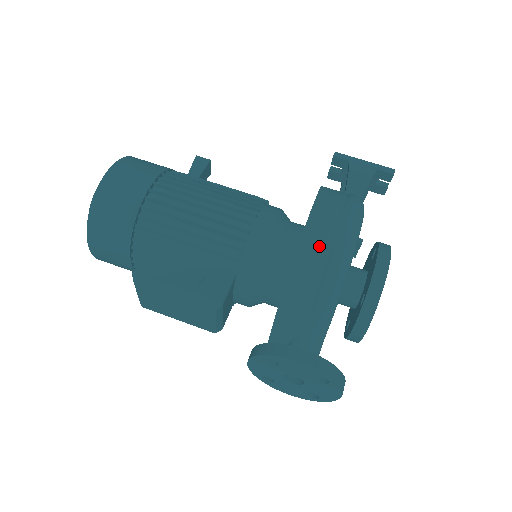
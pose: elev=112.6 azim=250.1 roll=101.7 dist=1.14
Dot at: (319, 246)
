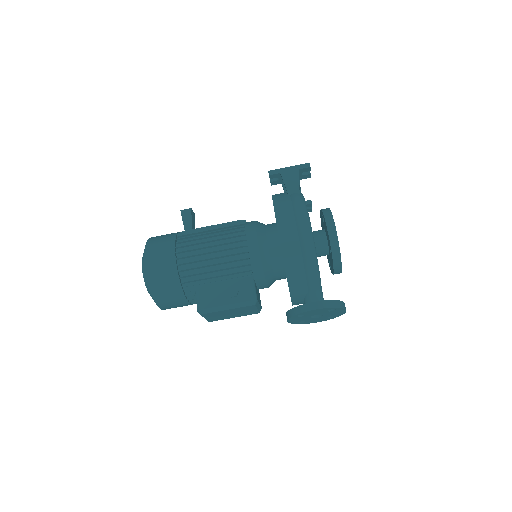
Dot at: (293, 244)
